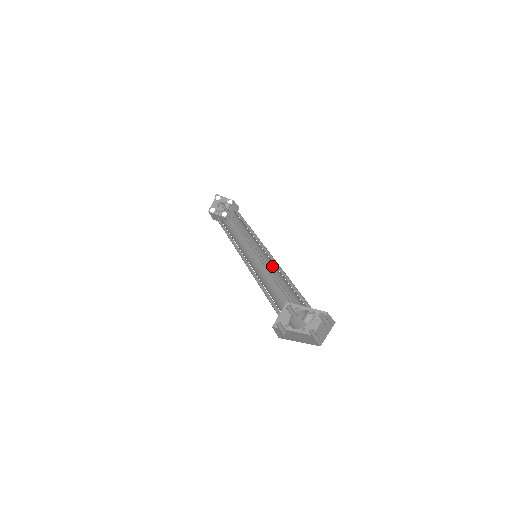
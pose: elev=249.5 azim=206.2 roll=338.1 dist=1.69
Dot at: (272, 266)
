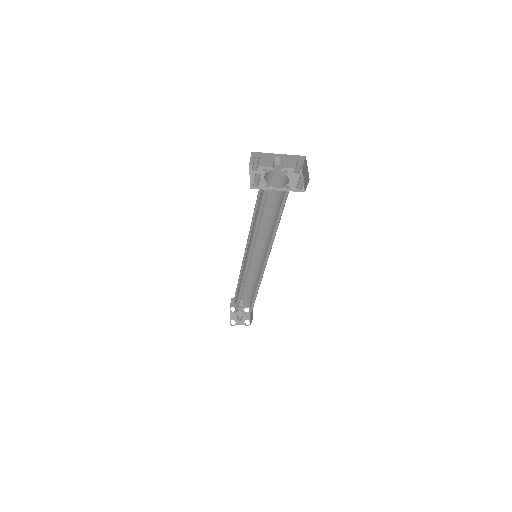
Dot at: (268, 241)
